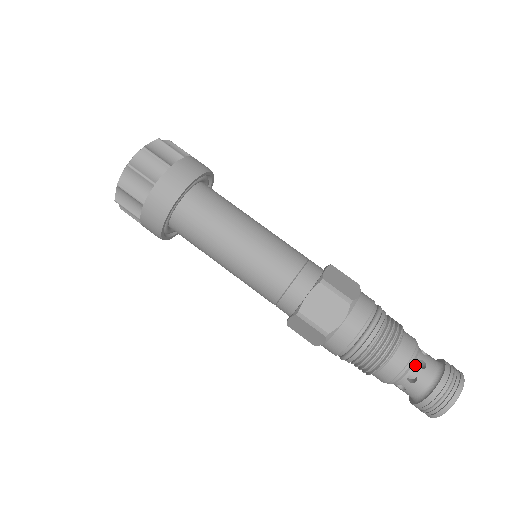
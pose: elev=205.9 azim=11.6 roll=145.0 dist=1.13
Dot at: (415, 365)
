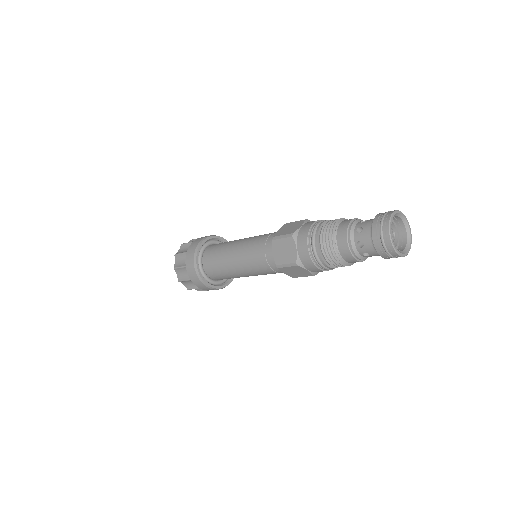
Dot at: (355, 235)
